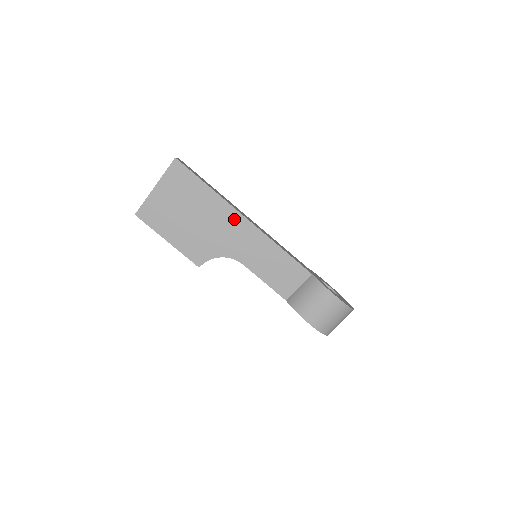
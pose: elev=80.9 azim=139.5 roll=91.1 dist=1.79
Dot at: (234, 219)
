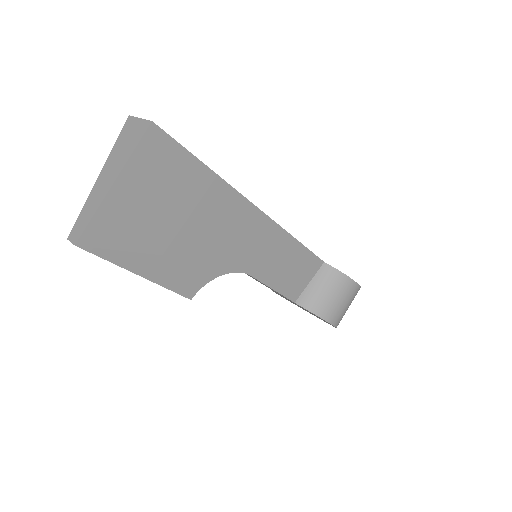
Dot at: (243, 214)
